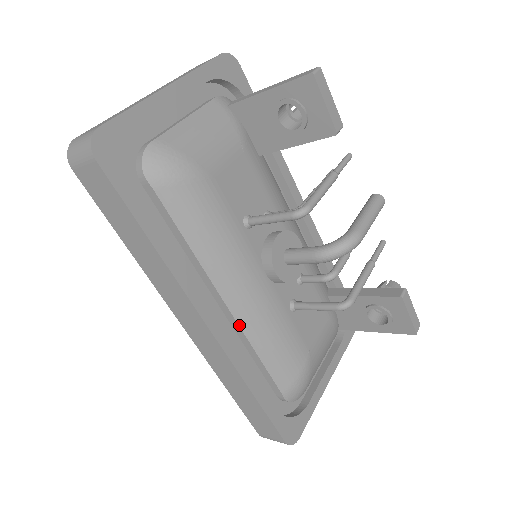
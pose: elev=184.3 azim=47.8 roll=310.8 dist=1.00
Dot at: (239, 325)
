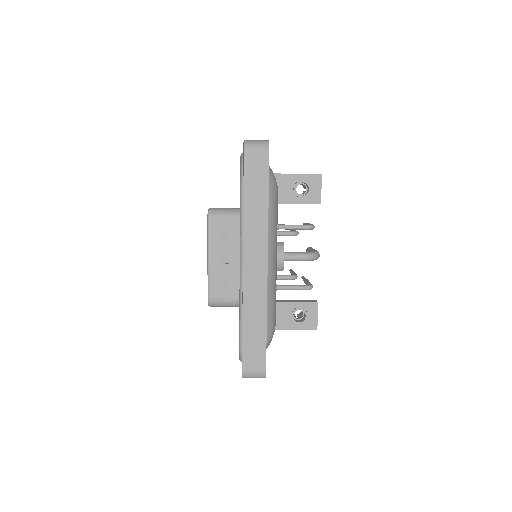
Dot at: occluded
